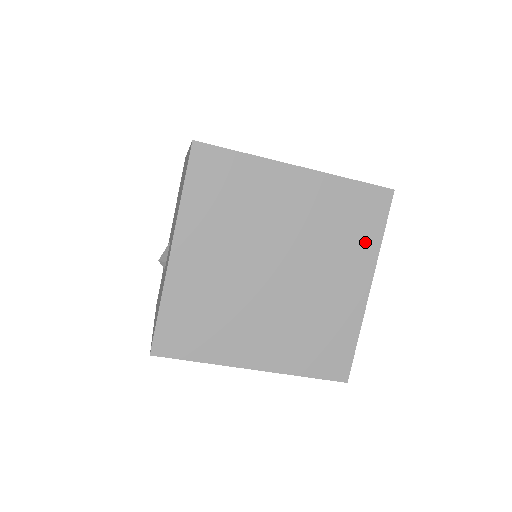
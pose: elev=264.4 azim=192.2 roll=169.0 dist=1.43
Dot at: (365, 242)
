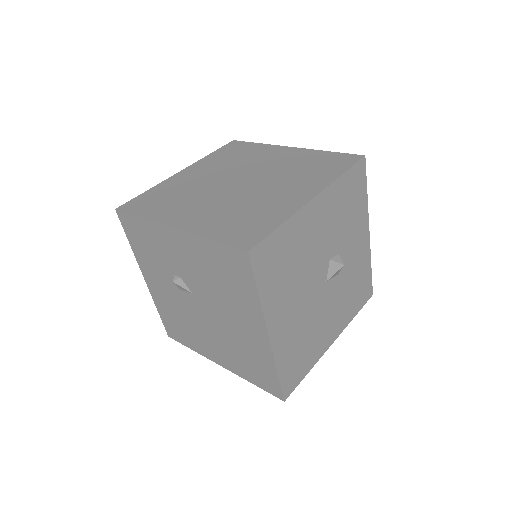
Dot at: (324, 175)
